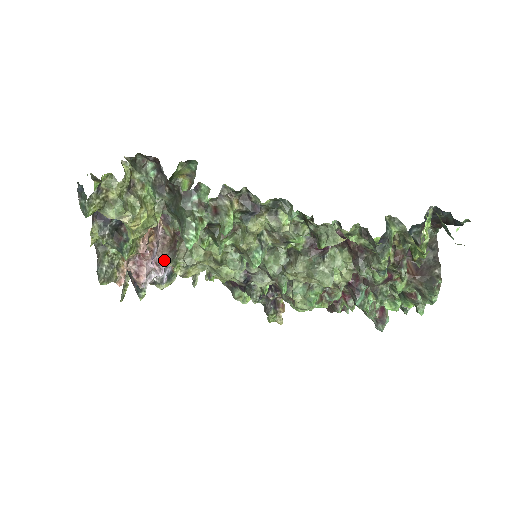
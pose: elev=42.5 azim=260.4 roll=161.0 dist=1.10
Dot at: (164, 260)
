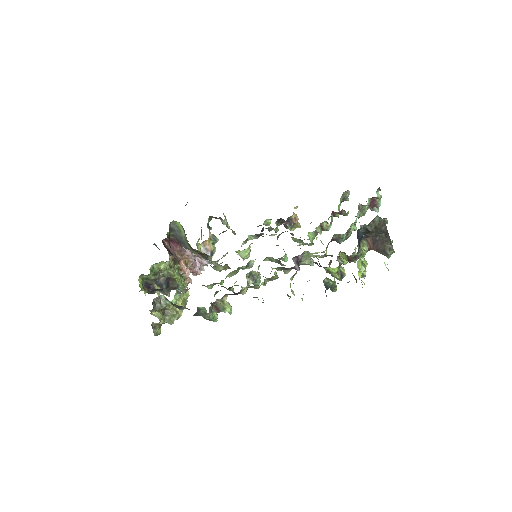
Dot at: (203, 260)
